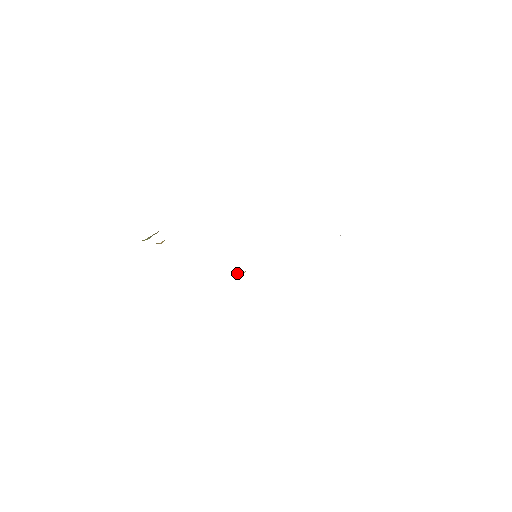
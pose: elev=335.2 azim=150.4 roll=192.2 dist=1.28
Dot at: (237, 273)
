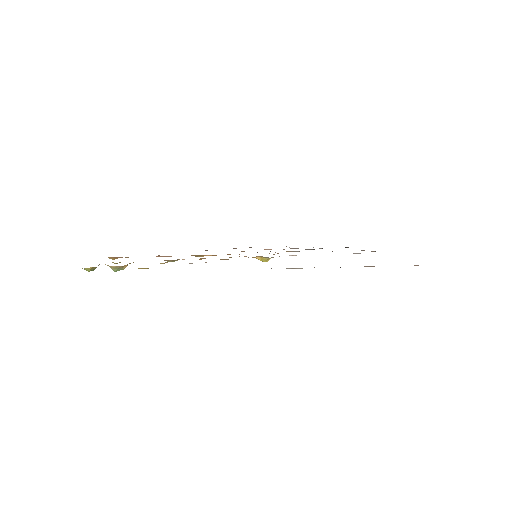
Dot at: (266, 259)
